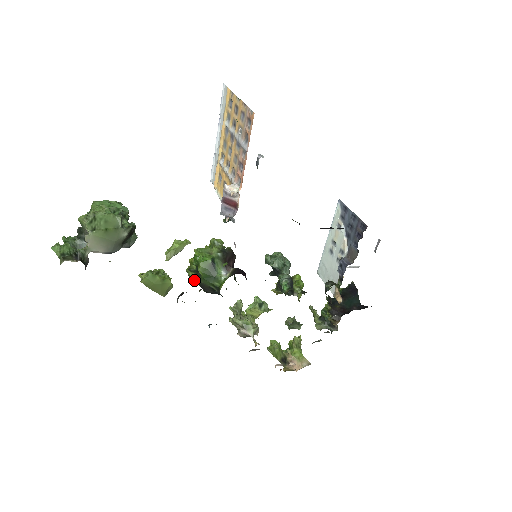
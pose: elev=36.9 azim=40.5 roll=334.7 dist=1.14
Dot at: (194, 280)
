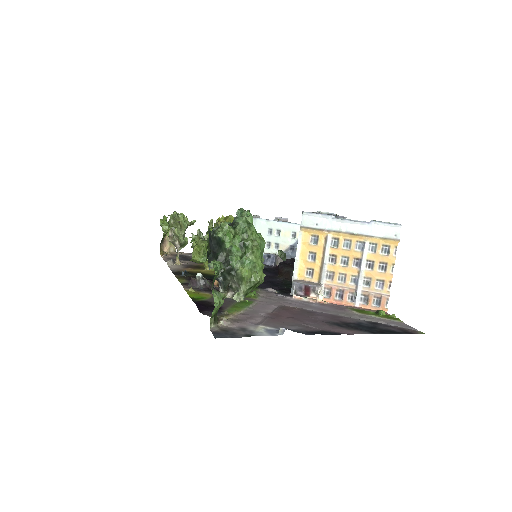
Dot at: occluded
